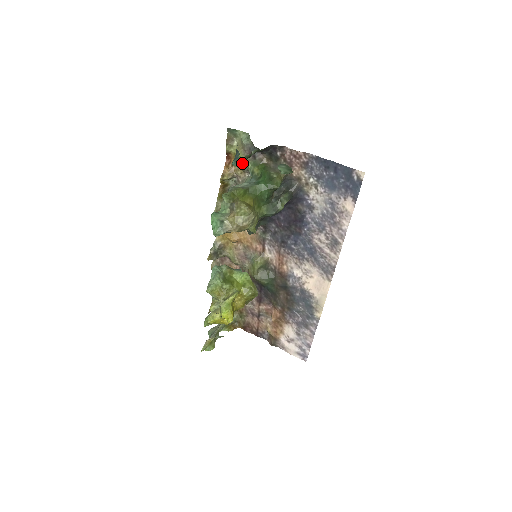
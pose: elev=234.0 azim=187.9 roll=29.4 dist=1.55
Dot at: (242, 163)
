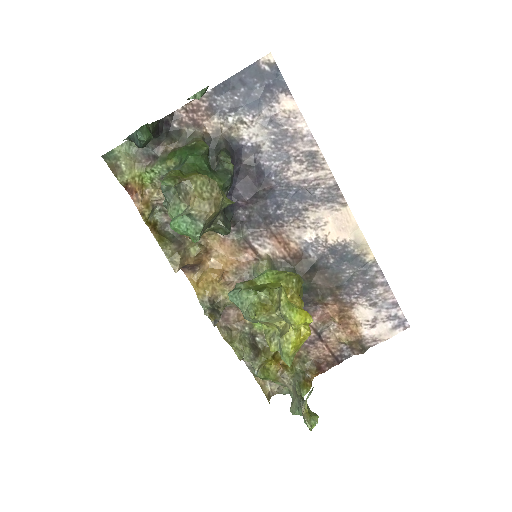
Dot at: (148, 133)
